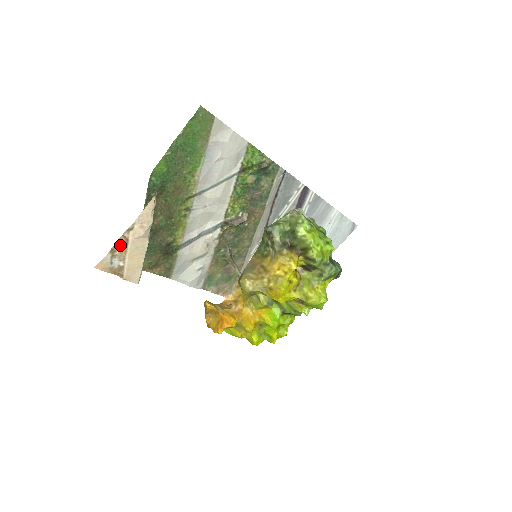
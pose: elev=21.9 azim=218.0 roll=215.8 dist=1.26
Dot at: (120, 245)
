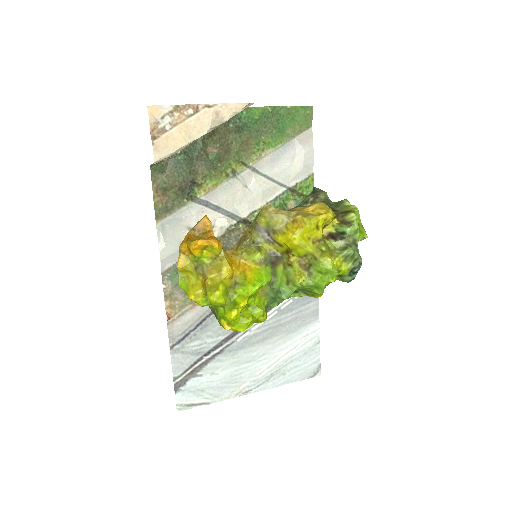
Dot at: (187, 110)
